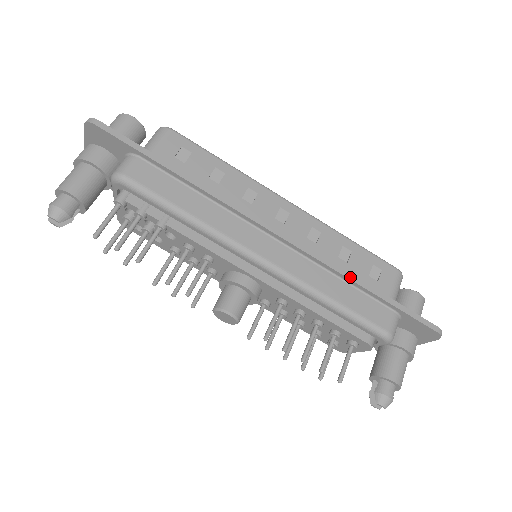
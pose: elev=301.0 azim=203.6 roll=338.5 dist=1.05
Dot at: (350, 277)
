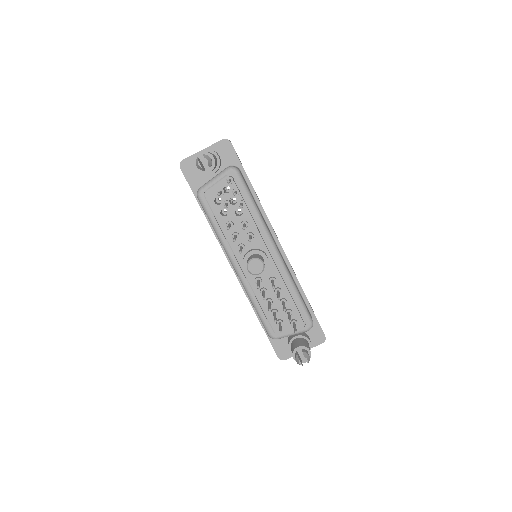
Dot at: occluded
